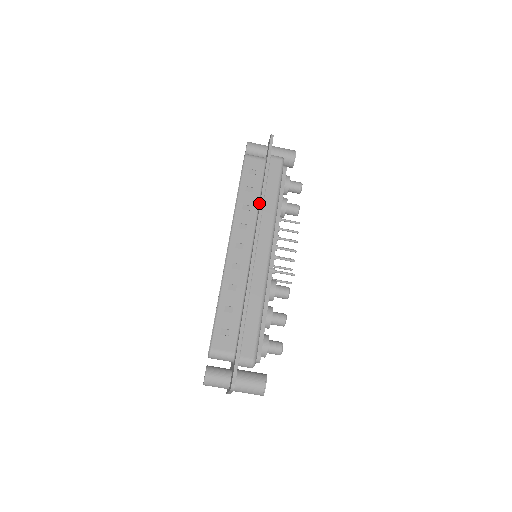
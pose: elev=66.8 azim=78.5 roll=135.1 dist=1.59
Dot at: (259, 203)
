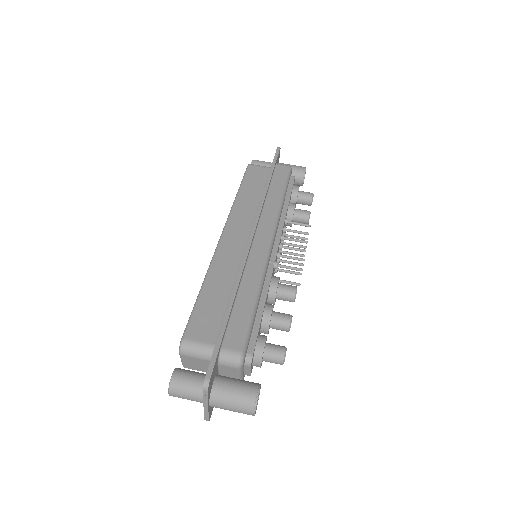
Dot at: occluded
